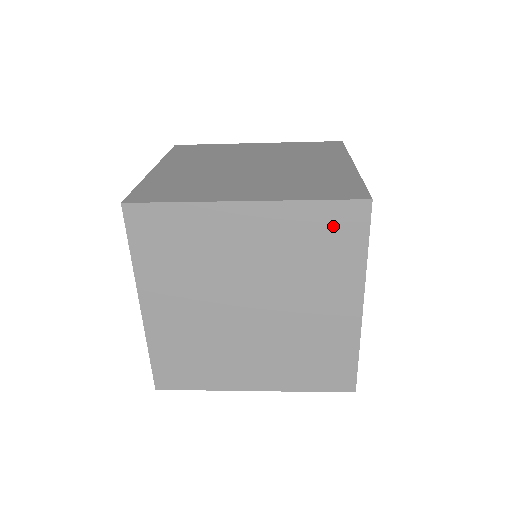
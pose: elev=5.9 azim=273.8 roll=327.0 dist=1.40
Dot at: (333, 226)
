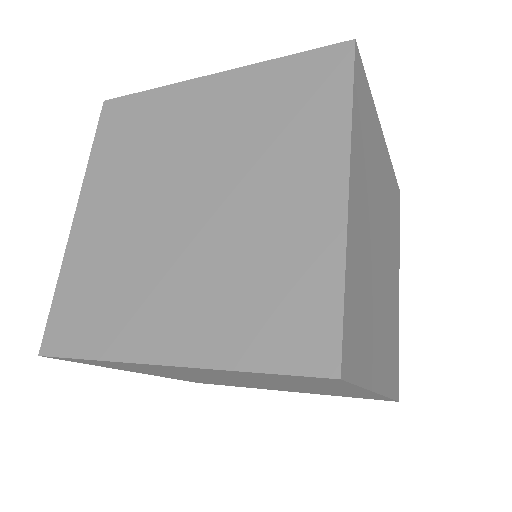
Dot at: (306, 79)
